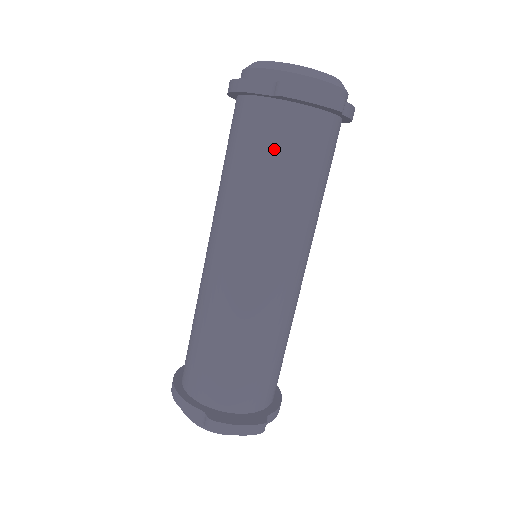
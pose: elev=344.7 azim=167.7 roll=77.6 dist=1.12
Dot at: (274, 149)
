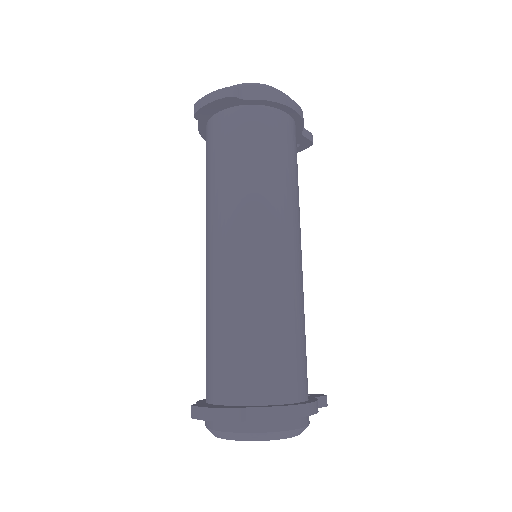
Dot at: (210, 153)
